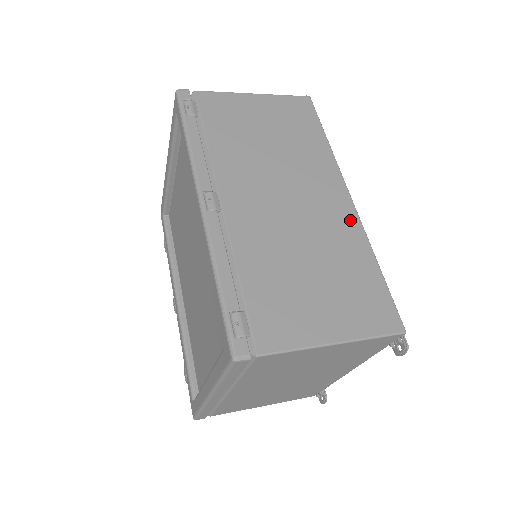
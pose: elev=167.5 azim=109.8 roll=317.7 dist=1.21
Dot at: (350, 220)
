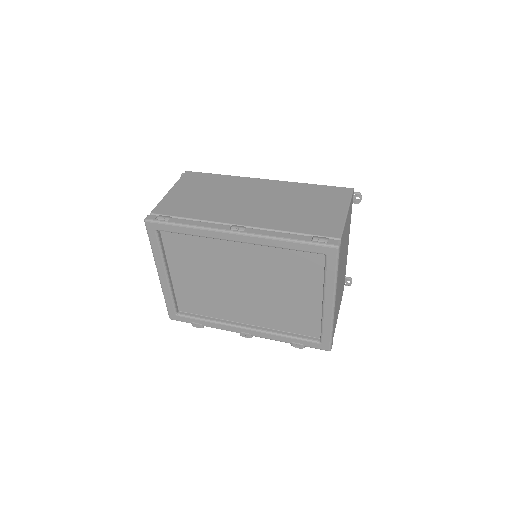
Dot at: (280, 184)
